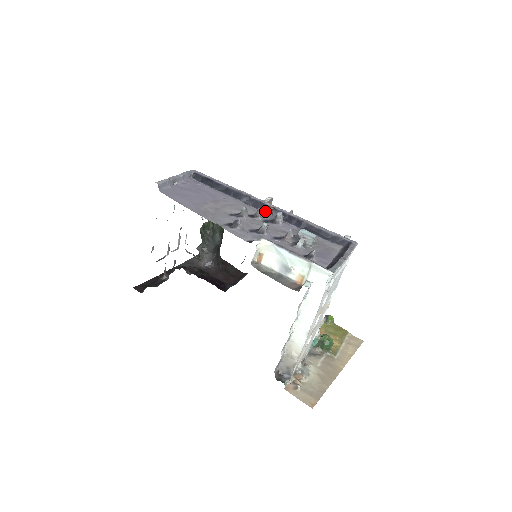
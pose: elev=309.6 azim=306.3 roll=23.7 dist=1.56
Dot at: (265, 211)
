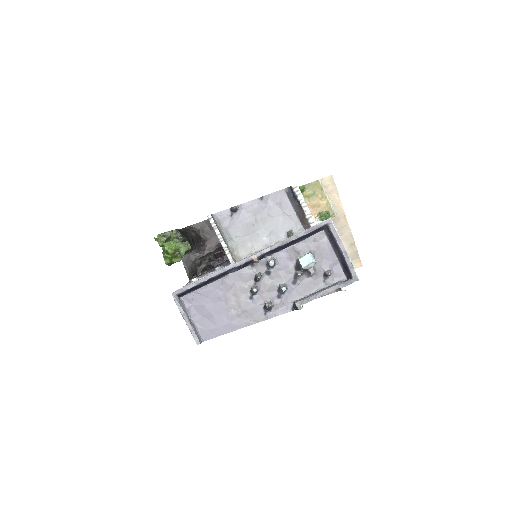
Dot at: (253, 263)
